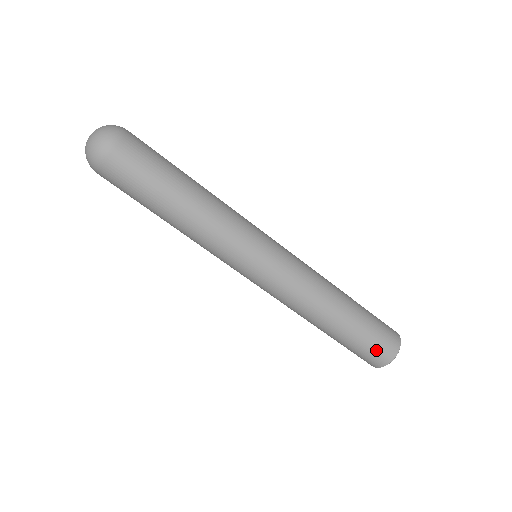
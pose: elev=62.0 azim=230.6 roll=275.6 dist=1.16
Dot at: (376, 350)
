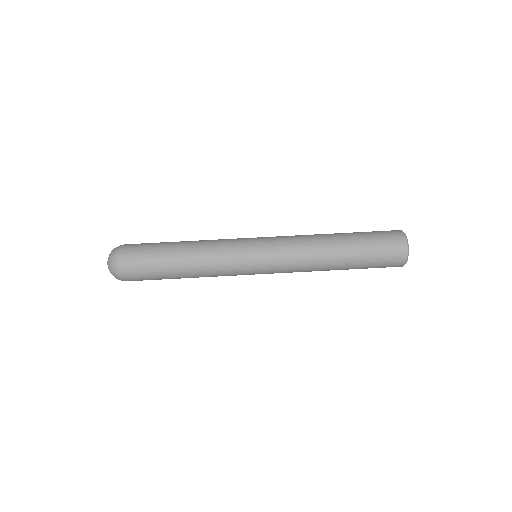
Dot at: (382, 231)
